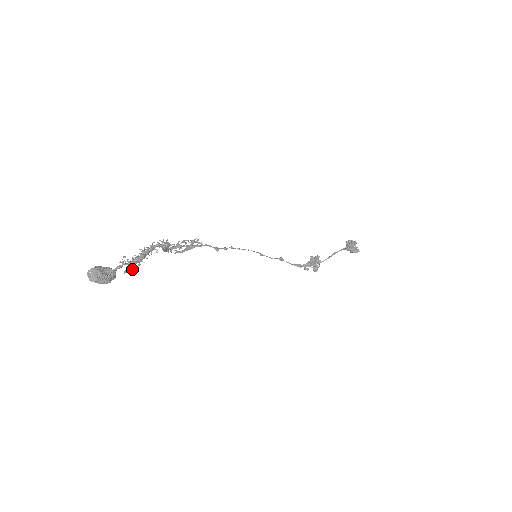
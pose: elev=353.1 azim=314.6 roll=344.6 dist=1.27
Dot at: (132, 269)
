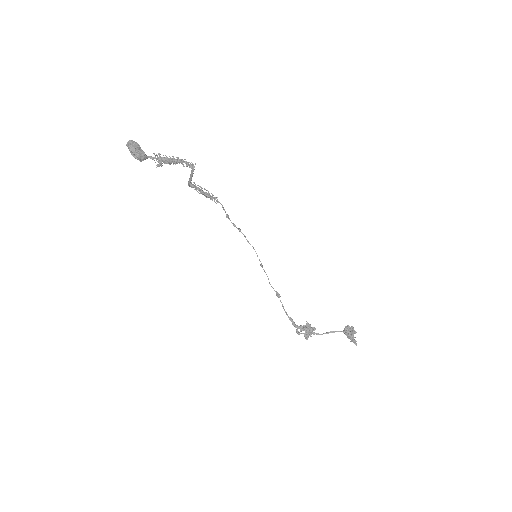
Dot at: (158, 161)
